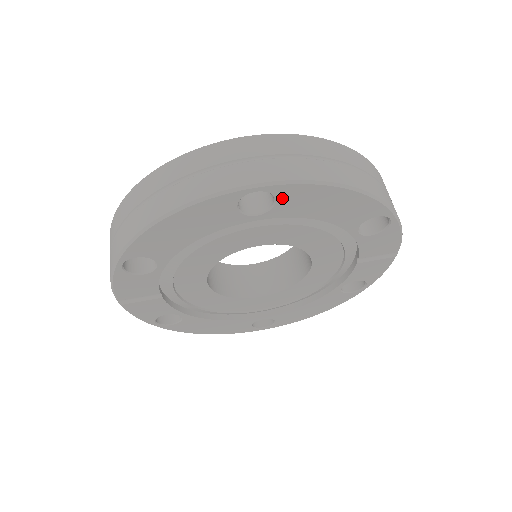
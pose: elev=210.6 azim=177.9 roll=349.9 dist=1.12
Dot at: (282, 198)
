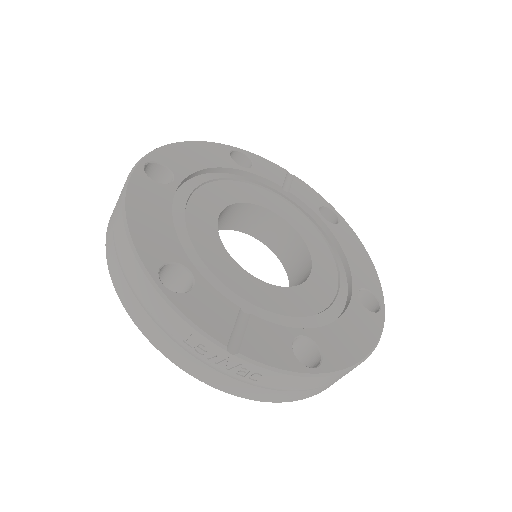
Dot at: (165, 162)
